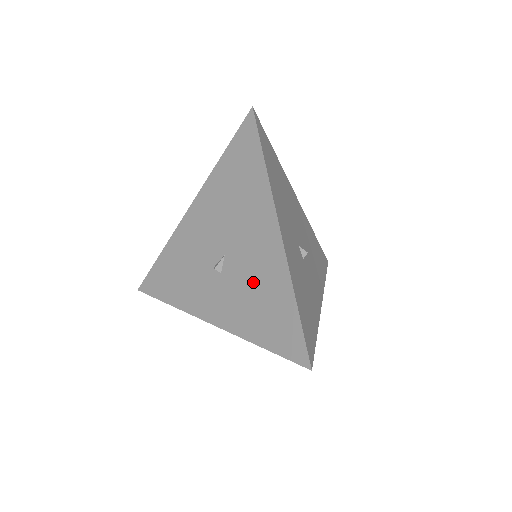
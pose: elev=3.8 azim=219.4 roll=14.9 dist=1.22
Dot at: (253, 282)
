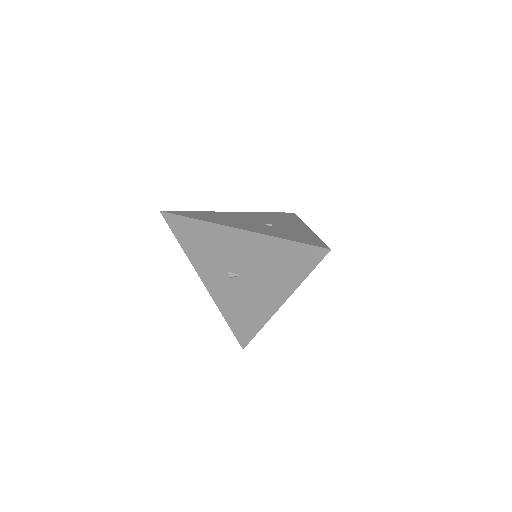
Dot at: (246, 302)
